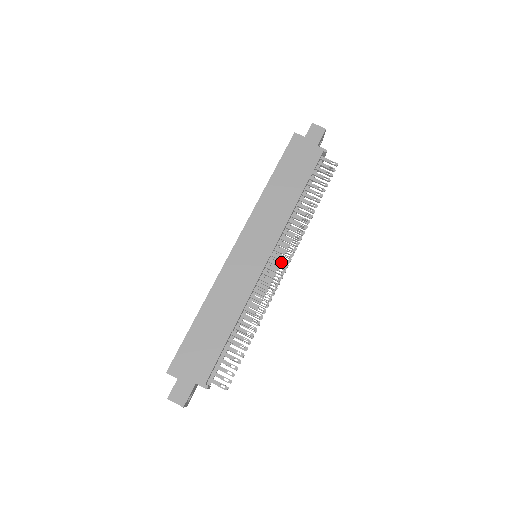
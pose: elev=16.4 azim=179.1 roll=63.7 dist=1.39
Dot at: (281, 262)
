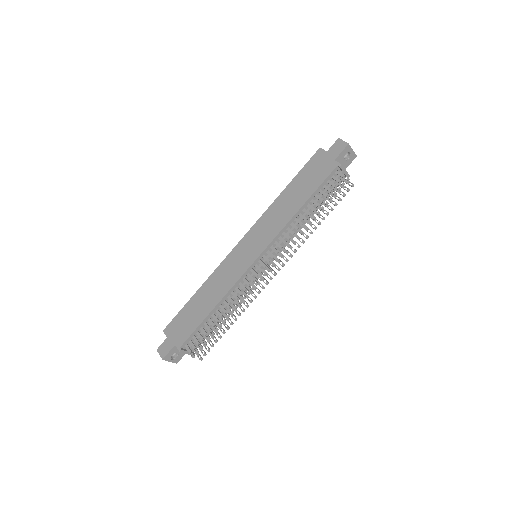
Dot at: (275, 265)
